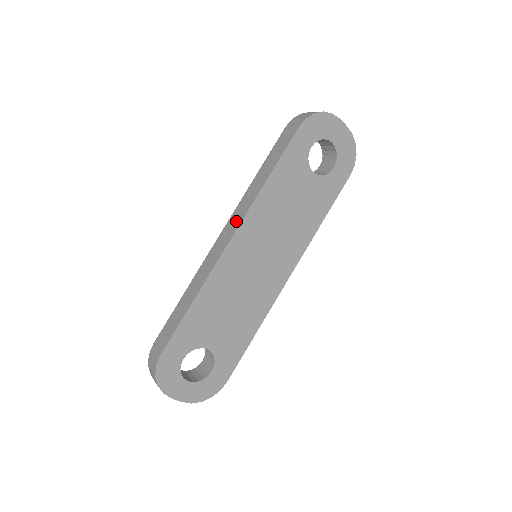
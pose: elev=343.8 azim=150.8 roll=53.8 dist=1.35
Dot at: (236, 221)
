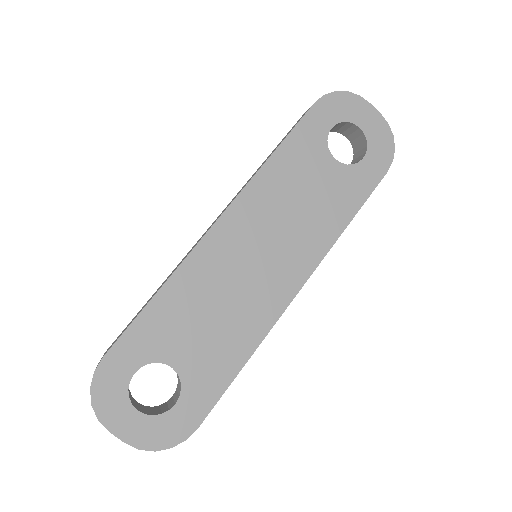
Dot at: occluded
